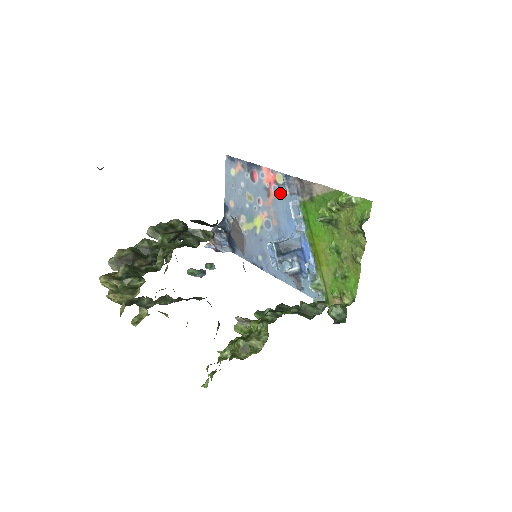
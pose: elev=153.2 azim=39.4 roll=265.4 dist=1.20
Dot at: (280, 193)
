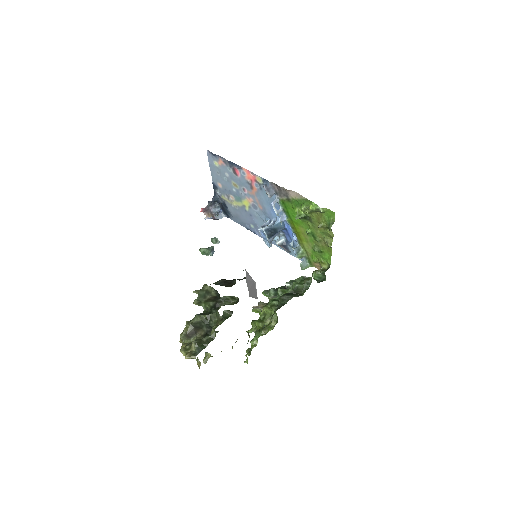
Dot at: (261, 189)
